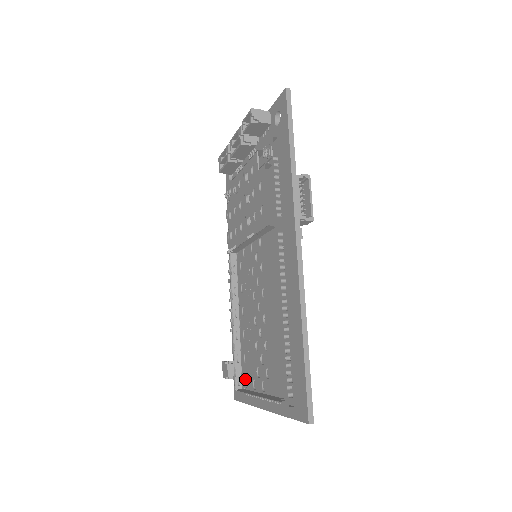
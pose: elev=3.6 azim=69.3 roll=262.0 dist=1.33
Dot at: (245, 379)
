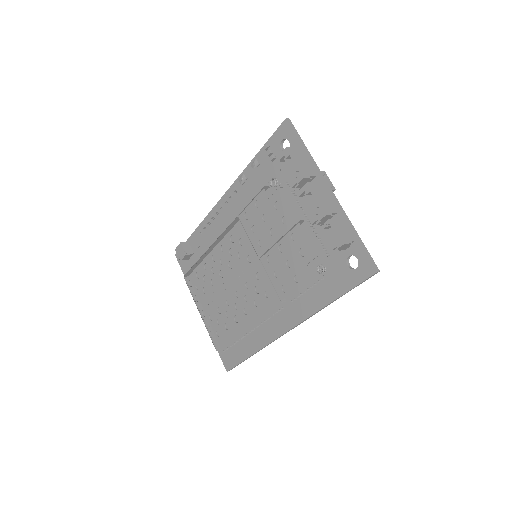
Dot at: occluded
